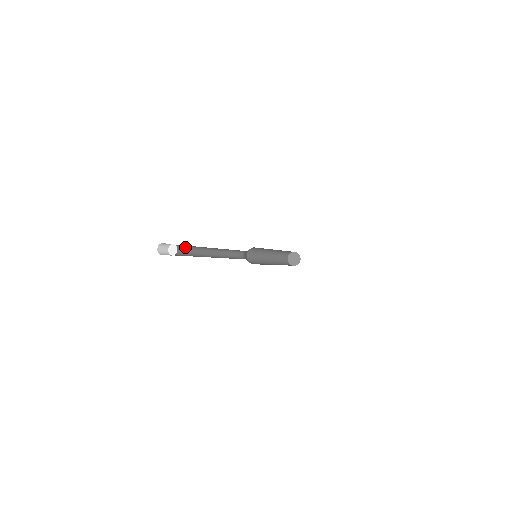
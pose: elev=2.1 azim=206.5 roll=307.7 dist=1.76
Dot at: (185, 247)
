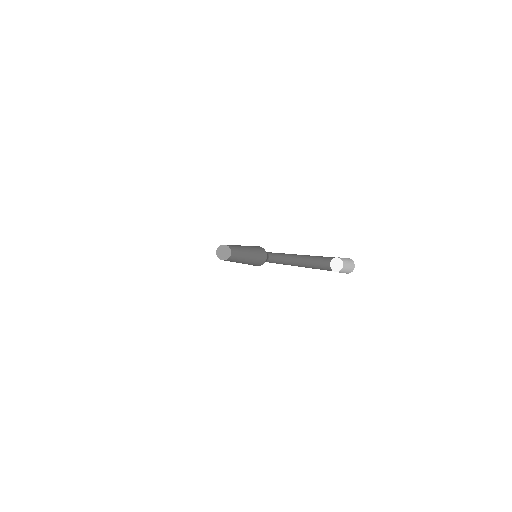
Dot at: (319, 256)
